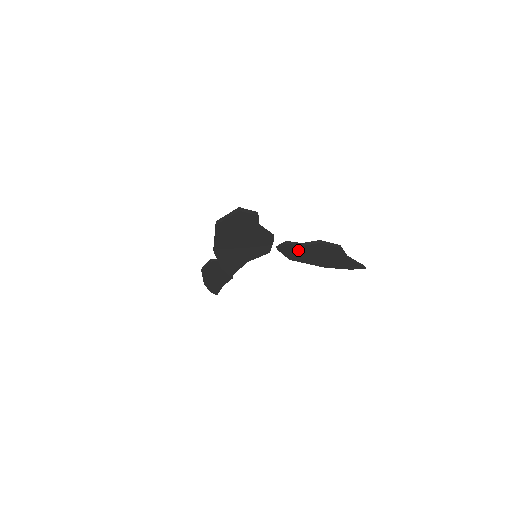
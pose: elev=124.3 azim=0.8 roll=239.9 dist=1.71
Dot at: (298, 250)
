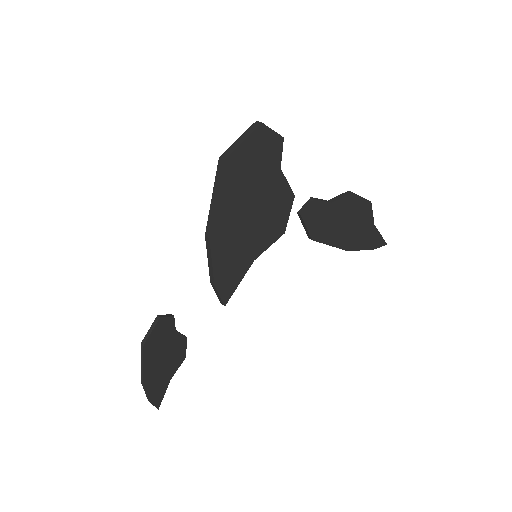
Dot at: (325, 214)
